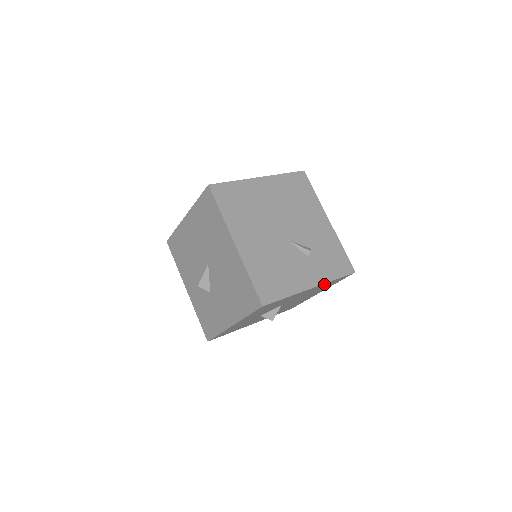
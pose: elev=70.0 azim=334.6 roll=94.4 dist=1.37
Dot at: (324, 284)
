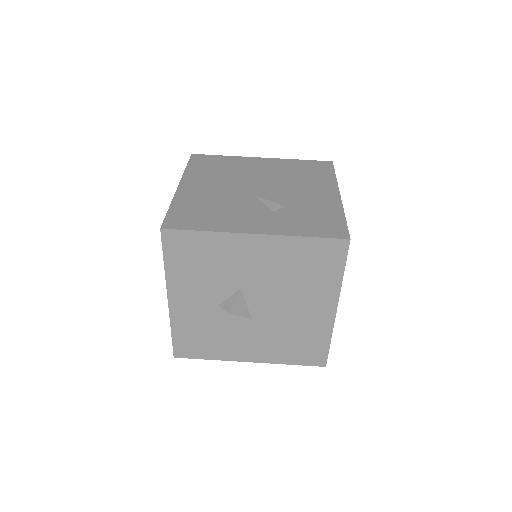
Dot at: (286, 243)
